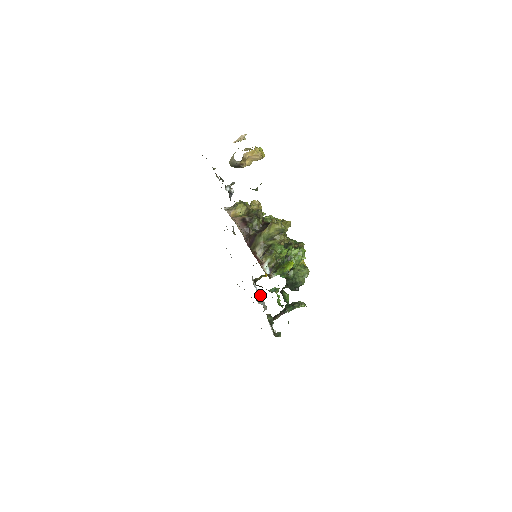
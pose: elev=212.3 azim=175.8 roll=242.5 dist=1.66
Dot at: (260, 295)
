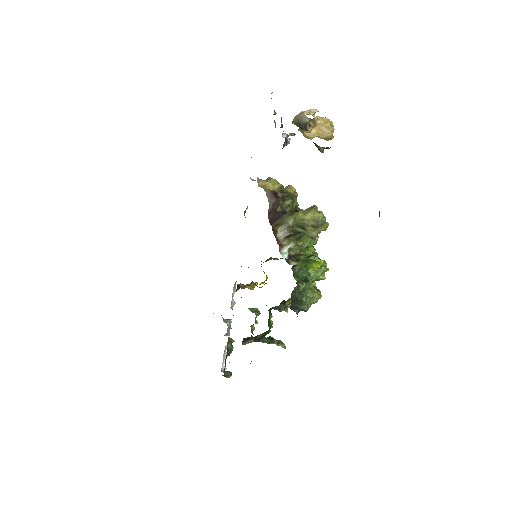
Dot at: occluded
